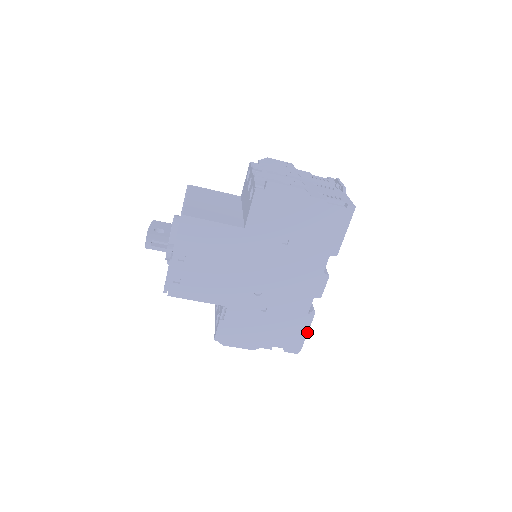
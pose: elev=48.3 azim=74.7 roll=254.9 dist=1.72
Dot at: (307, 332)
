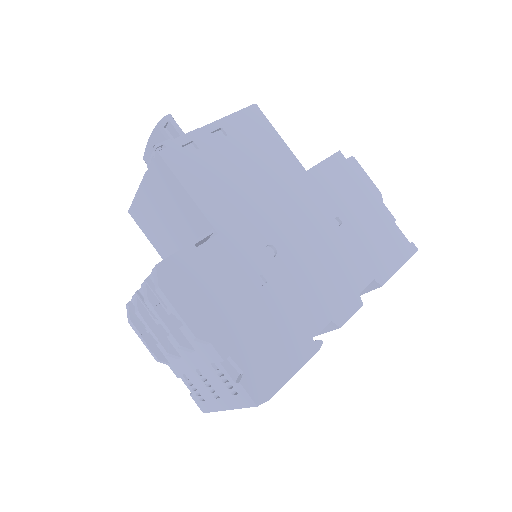
Dot at: (294, 372)
